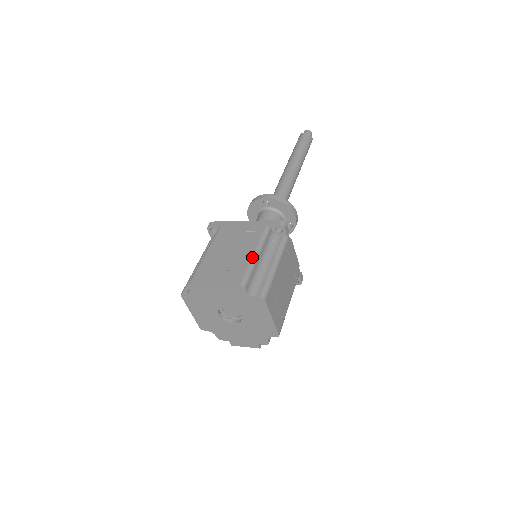
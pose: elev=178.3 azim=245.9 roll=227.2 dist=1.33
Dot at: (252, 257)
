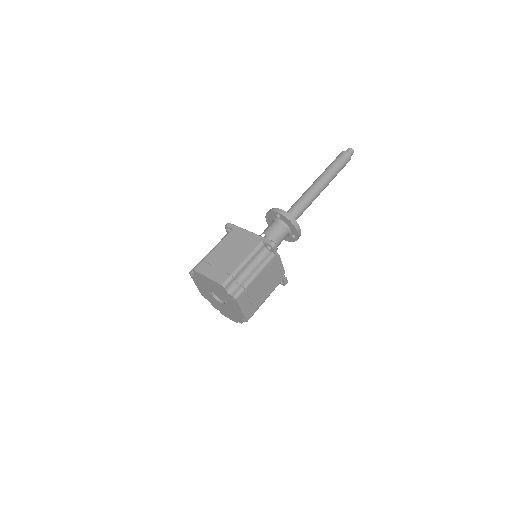
Dot at: (239, 265)
